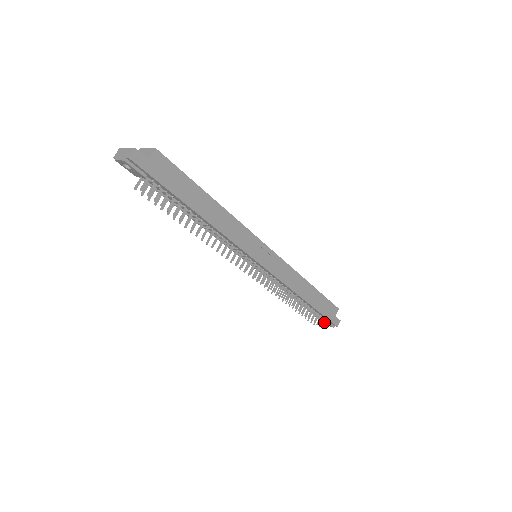
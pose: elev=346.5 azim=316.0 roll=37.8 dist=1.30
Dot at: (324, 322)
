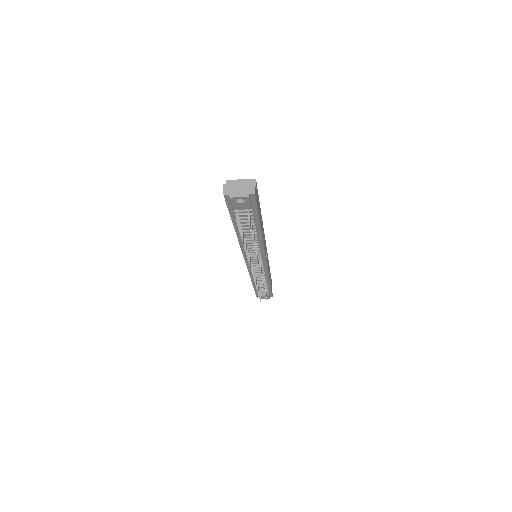
Dot at: occluded
